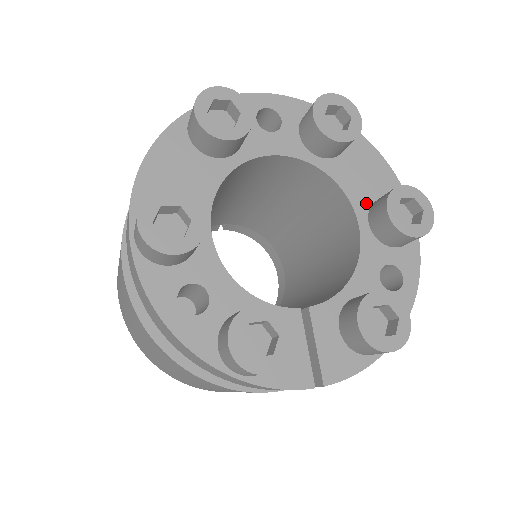
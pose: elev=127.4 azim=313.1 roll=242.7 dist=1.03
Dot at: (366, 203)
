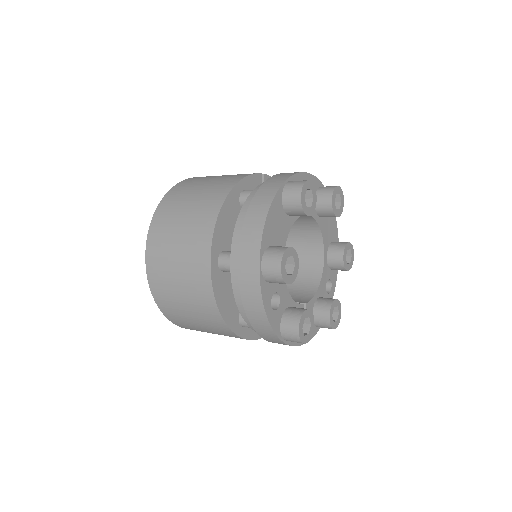
Dot at: (328, 245)
